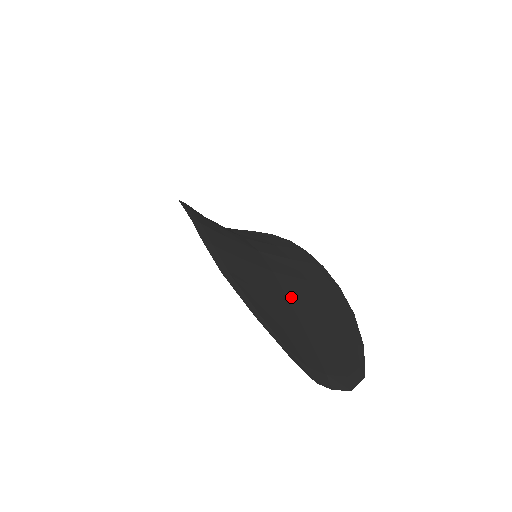
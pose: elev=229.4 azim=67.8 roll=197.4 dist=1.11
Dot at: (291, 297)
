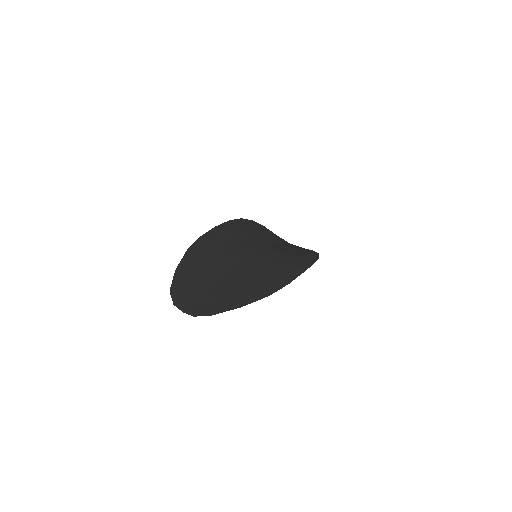
Dot at: (231, 275)
